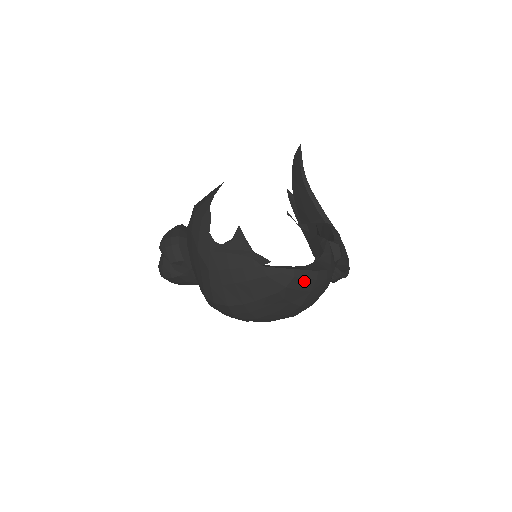
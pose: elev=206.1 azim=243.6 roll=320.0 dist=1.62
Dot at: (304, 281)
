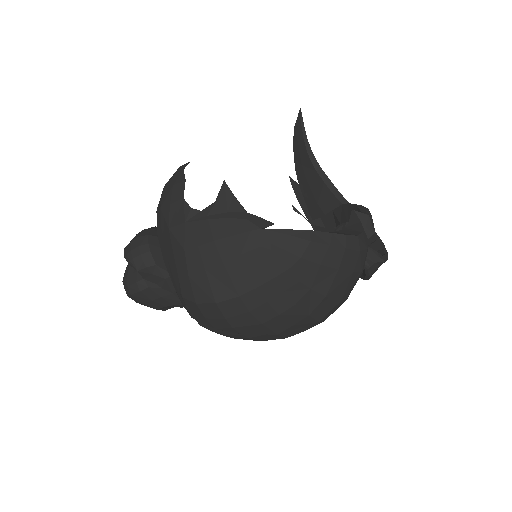
Dot at: (327, 249)
